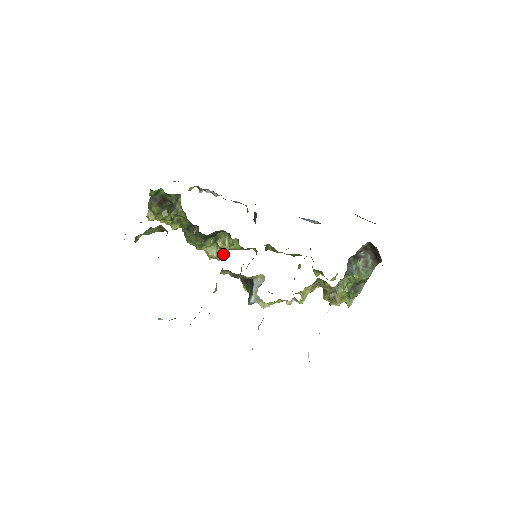
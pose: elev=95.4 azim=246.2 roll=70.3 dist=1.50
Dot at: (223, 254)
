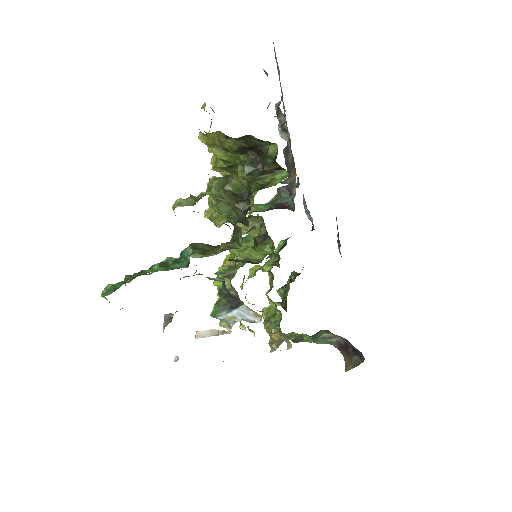
Dot at: occluded
